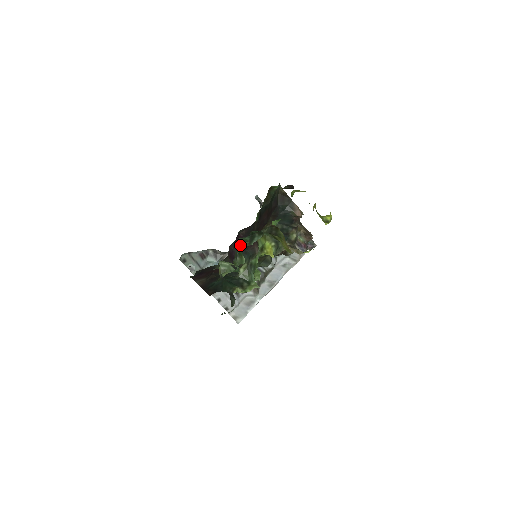
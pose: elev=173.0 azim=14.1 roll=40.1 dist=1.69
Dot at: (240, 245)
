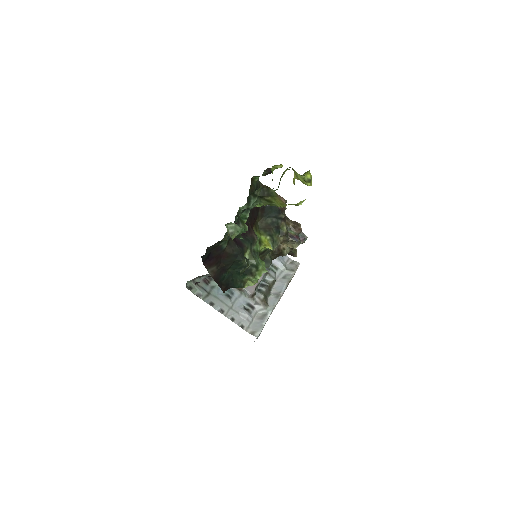
Dot at: occluded
